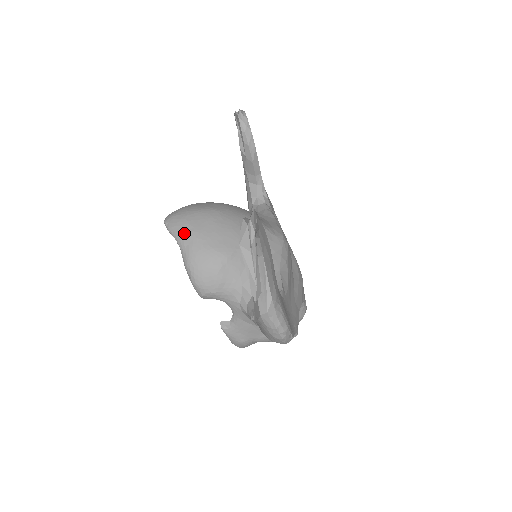
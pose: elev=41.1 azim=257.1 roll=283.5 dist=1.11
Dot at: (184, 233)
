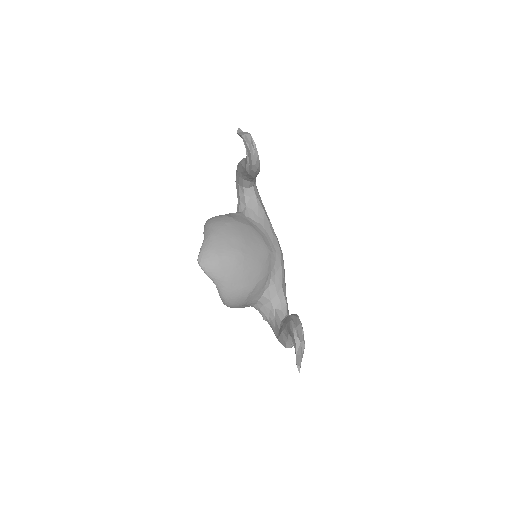
Dot at: (220, 279)
